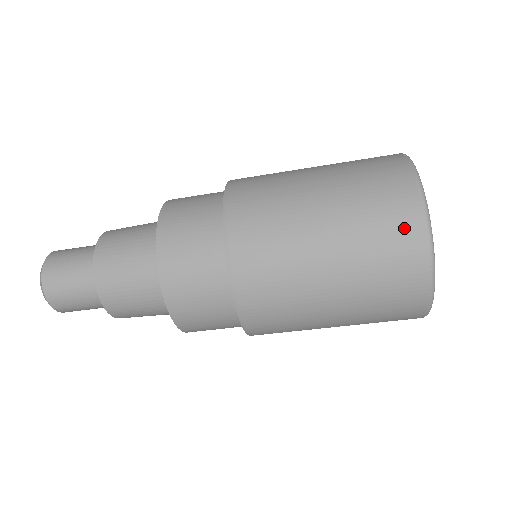
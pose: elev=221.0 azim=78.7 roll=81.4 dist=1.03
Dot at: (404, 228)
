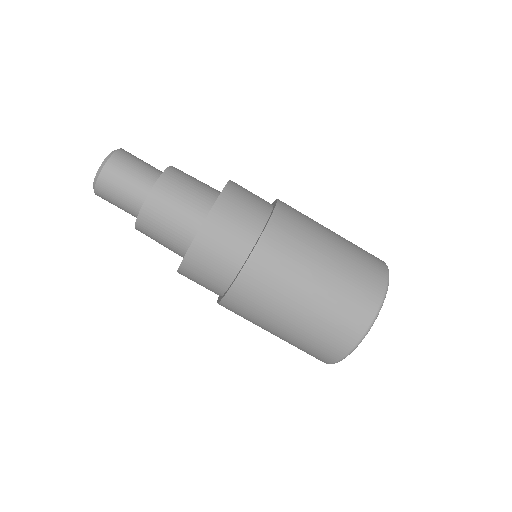
Dot at: (367, 301)
